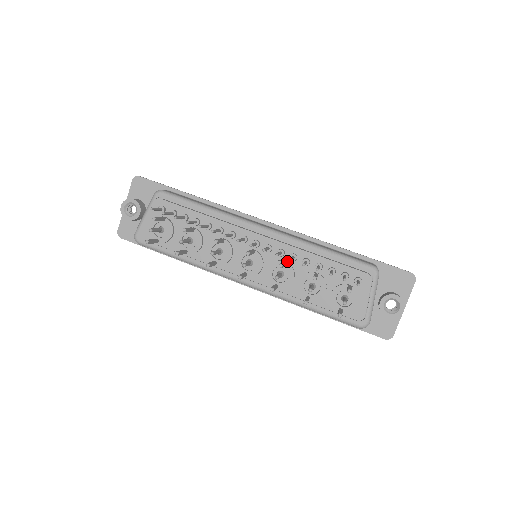
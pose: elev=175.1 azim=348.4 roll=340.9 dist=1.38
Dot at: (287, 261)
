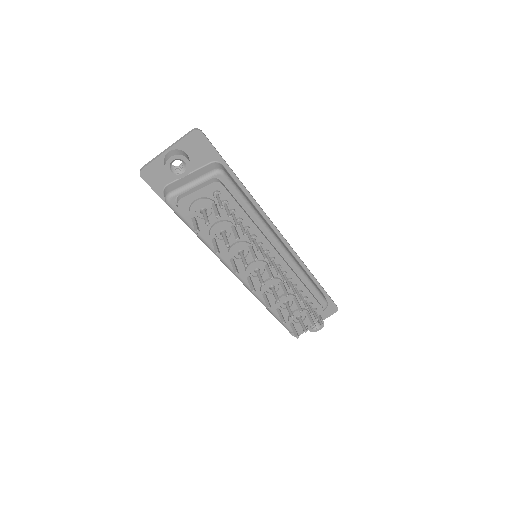
Dot at: occluded
